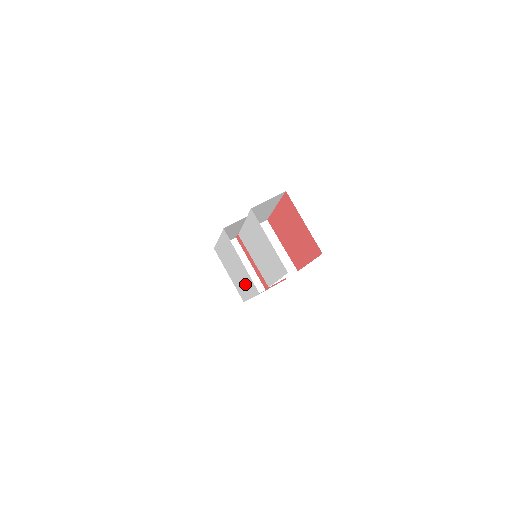
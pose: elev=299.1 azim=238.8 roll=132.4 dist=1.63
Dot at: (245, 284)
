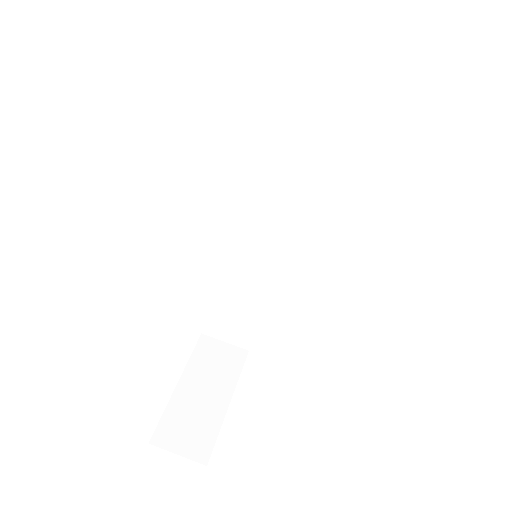
Dot at: occluded
